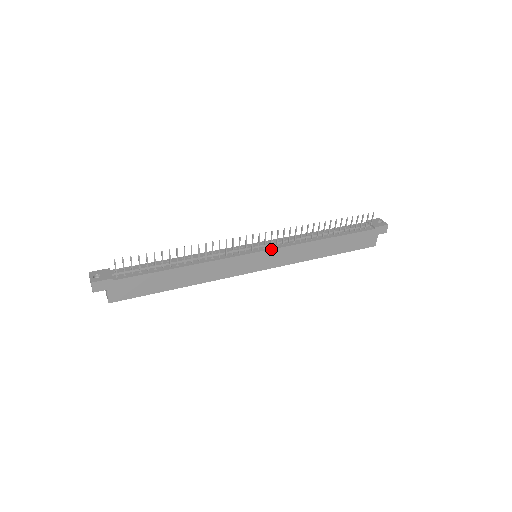
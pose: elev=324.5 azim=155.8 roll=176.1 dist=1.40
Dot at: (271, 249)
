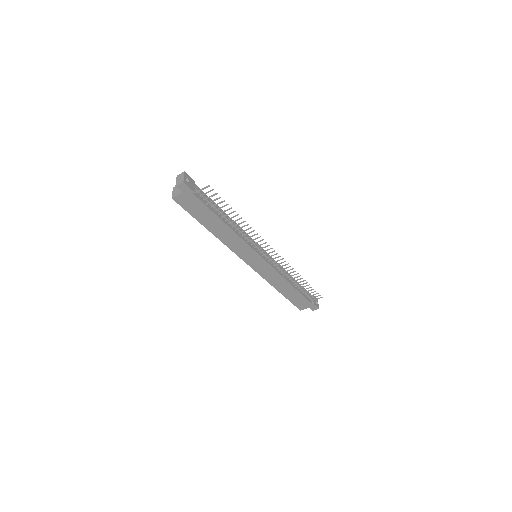
Dot at: (268, 263)
